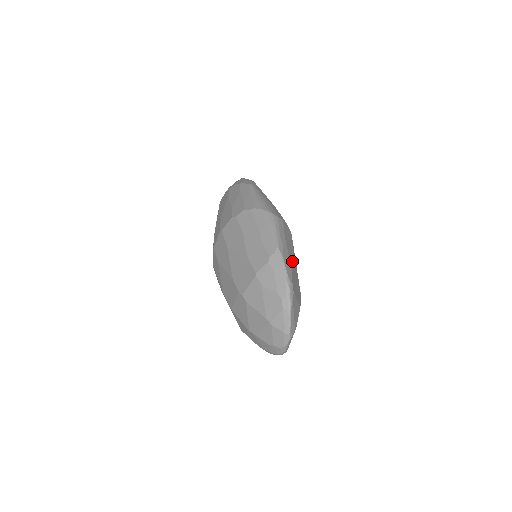
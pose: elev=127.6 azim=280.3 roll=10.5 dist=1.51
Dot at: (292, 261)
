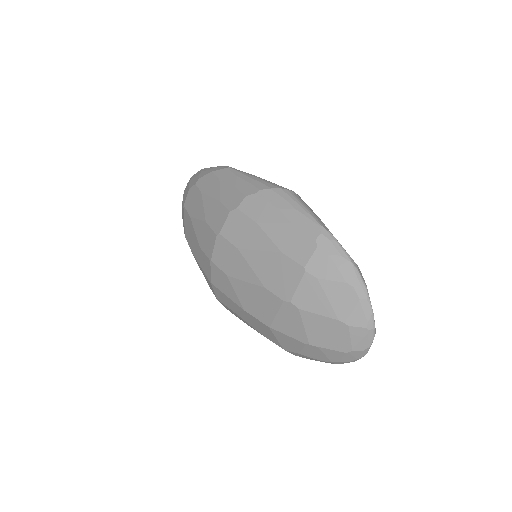
Dot at: occluded
